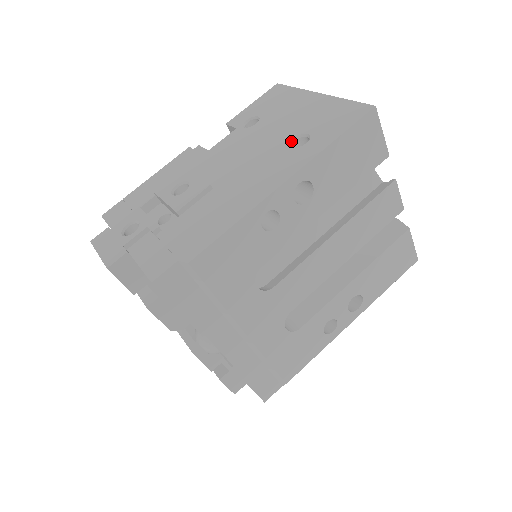
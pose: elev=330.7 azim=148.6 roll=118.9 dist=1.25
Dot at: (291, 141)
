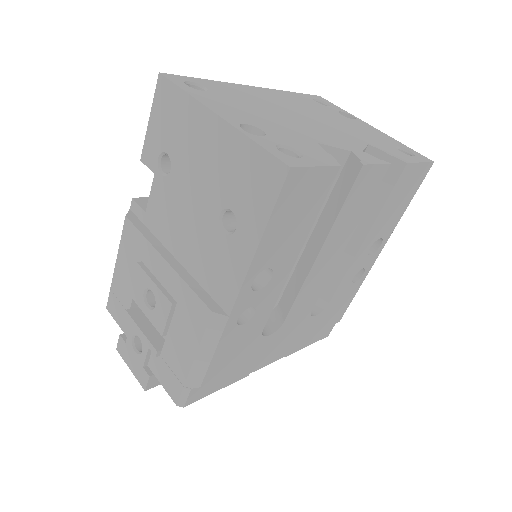
Dot at: (219, 220)
